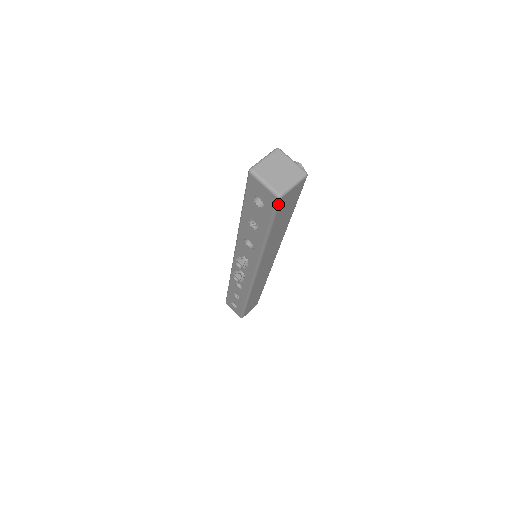
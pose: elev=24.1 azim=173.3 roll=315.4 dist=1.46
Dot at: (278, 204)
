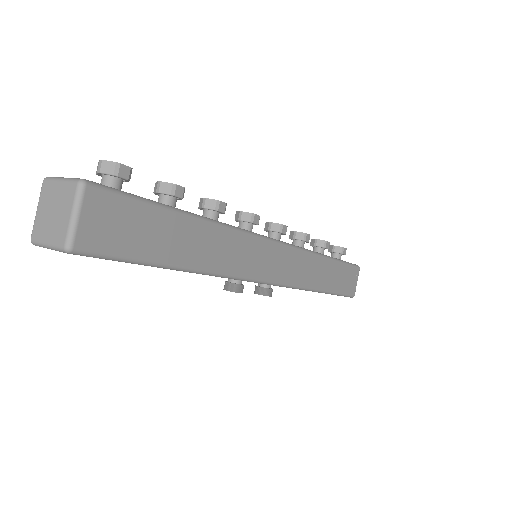
Dot at: (88, 253)
